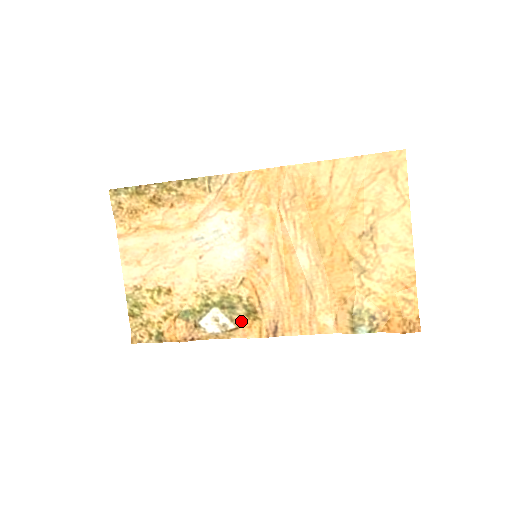
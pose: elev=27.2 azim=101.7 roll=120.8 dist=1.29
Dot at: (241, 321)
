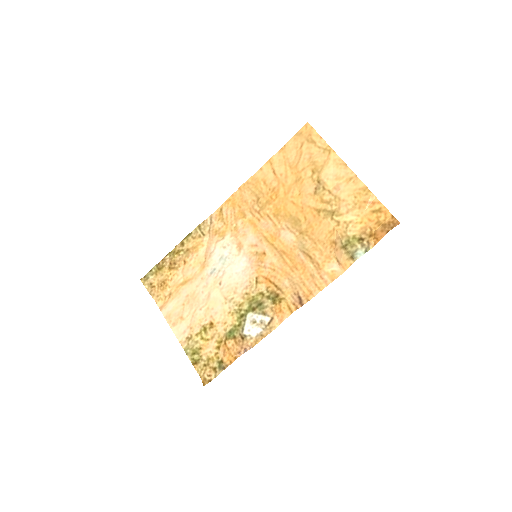
Dot at: (272, 310)
